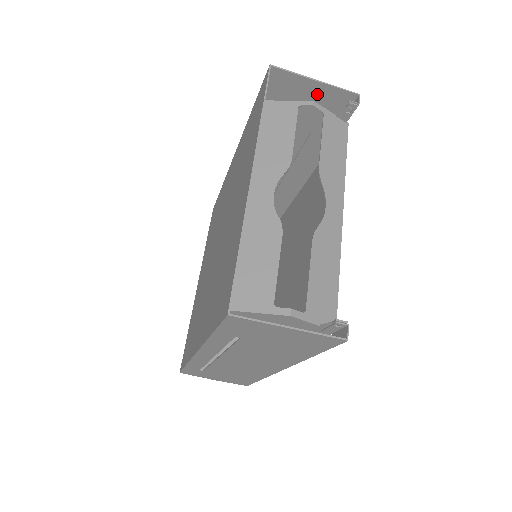
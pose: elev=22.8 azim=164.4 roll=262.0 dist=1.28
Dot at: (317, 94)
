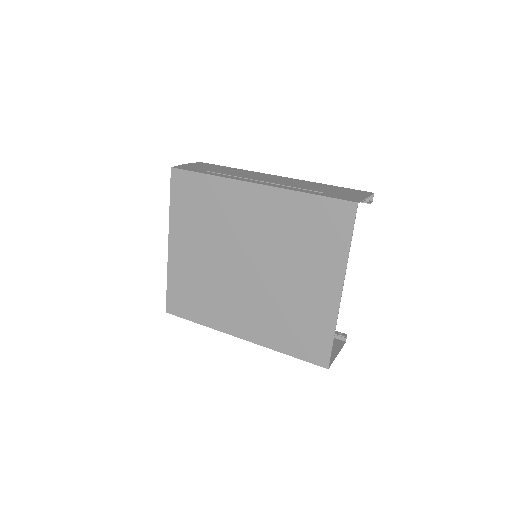
Dot at: (357, 195)
